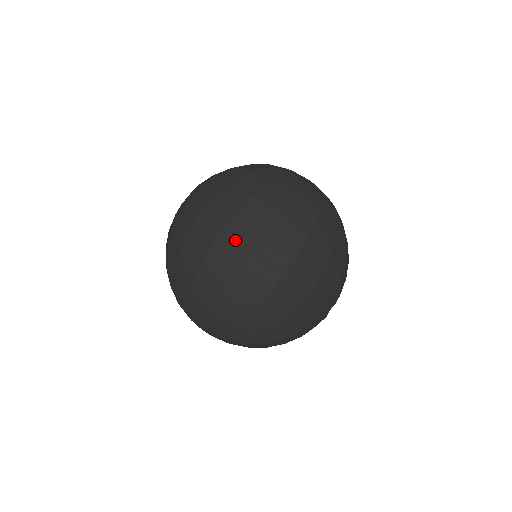
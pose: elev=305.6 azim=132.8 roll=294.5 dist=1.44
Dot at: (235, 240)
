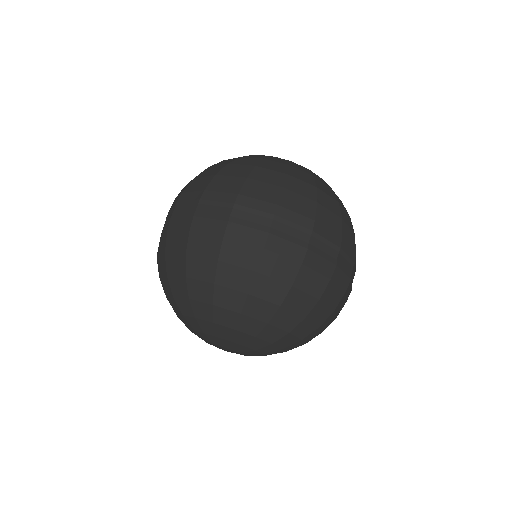
Dot at: (287, 240)
